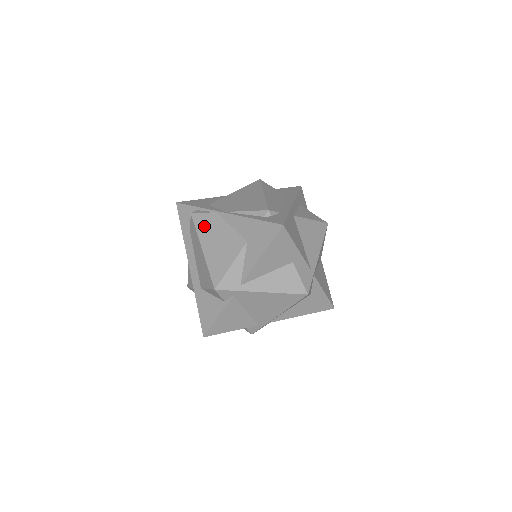
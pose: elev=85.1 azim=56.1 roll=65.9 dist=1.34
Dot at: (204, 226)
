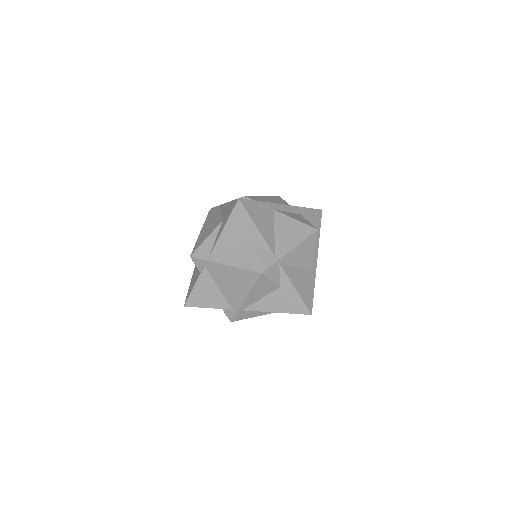
Dot at: (210, 216)
